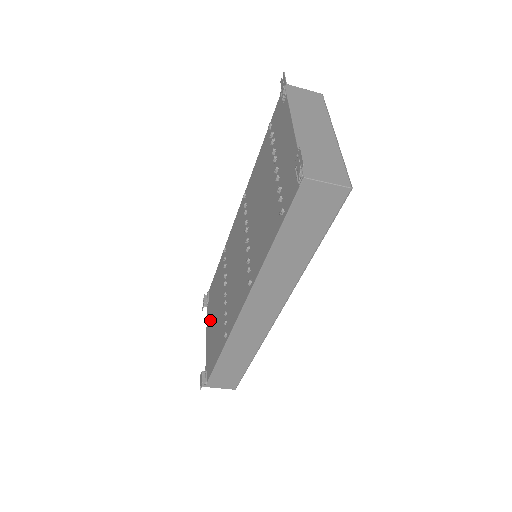
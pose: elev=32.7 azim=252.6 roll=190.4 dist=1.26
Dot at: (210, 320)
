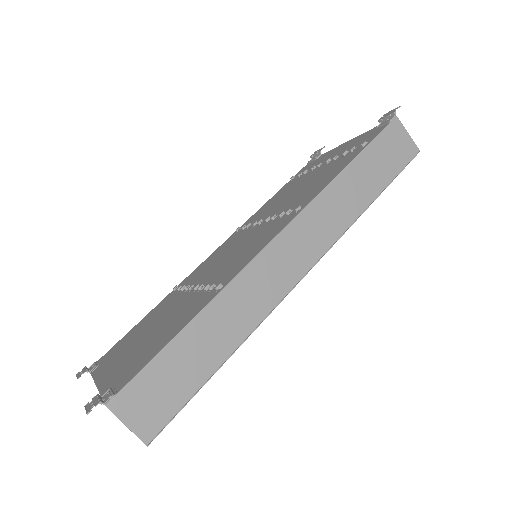
Dot at: (118, 357)
